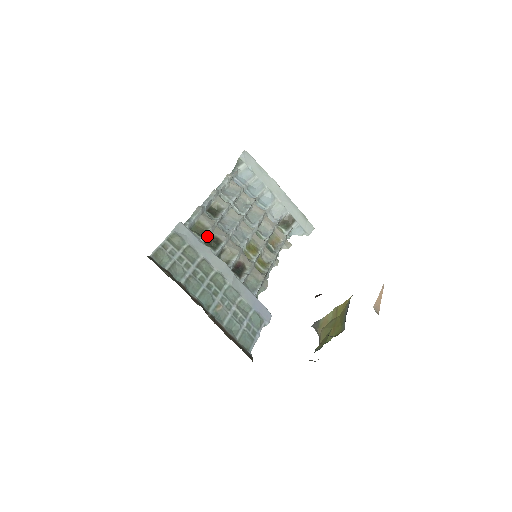
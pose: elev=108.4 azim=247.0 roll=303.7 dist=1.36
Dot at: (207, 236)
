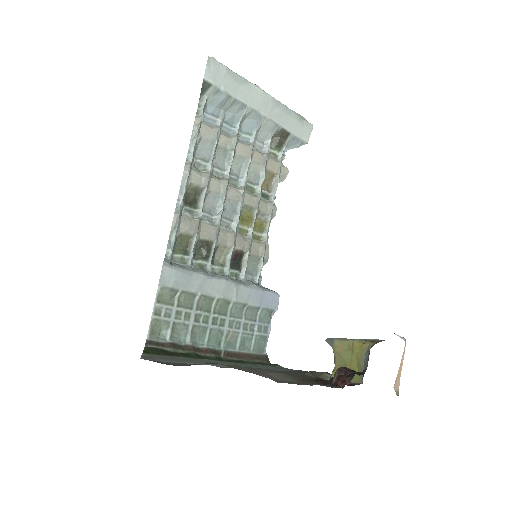
Dot at: (195, 246)
